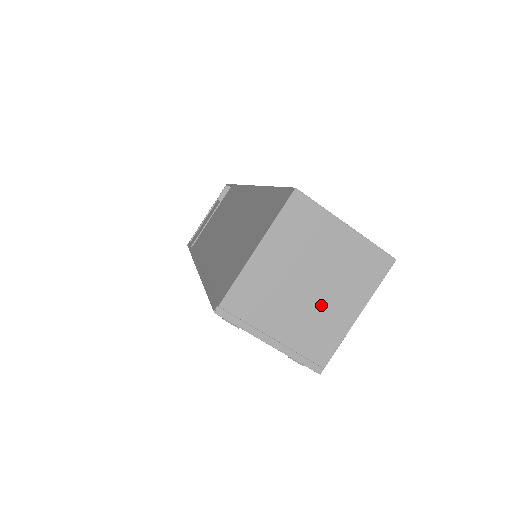
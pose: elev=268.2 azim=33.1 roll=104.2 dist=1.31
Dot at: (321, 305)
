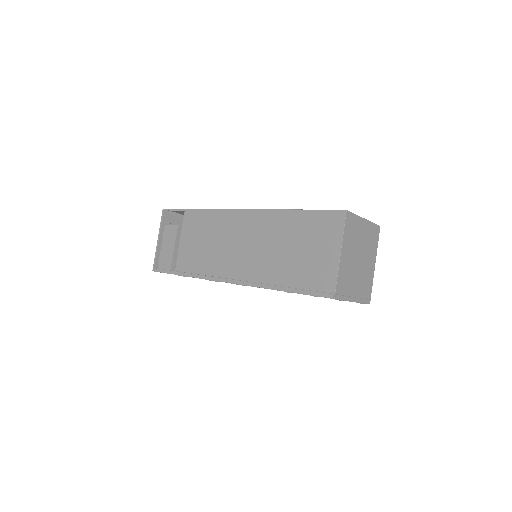
Dot at: (364, 267)
